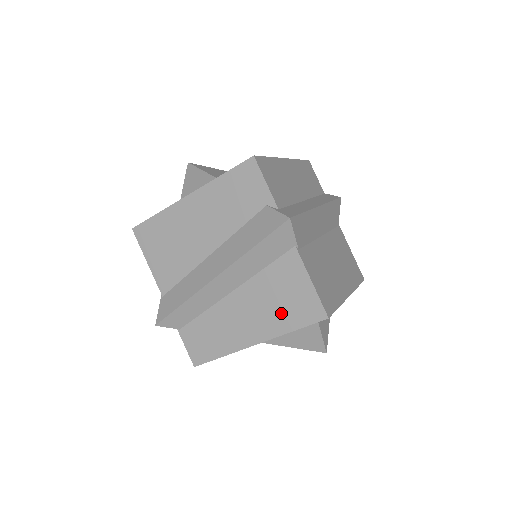
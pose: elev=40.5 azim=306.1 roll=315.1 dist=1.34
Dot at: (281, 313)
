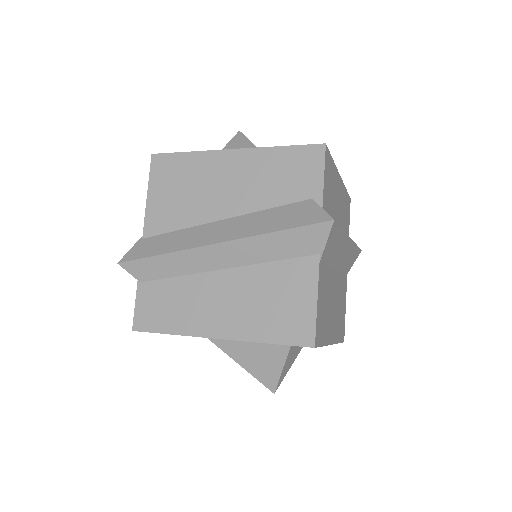
Dot at: (265, 317)
